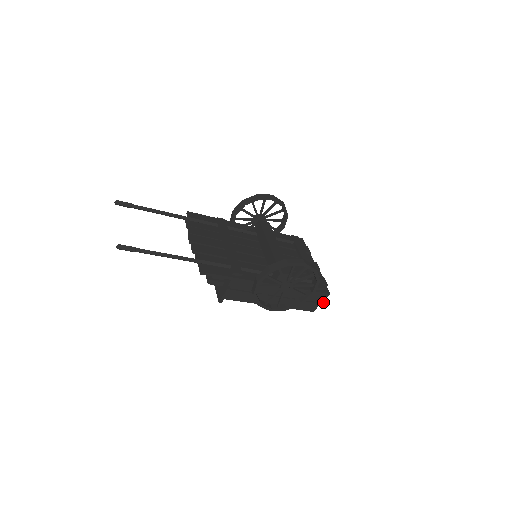
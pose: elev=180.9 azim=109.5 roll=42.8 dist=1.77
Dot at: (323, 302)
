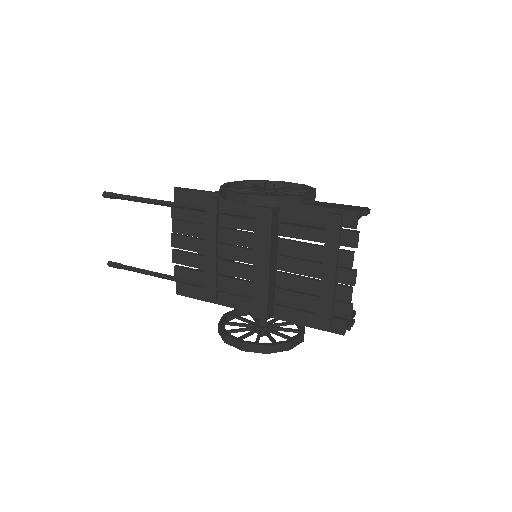
Dot at: (353, 323)
